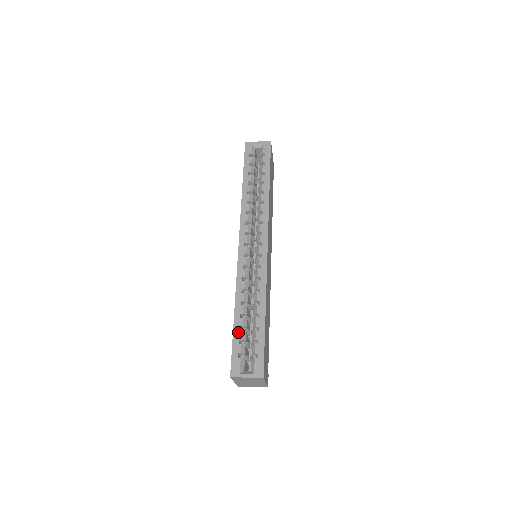
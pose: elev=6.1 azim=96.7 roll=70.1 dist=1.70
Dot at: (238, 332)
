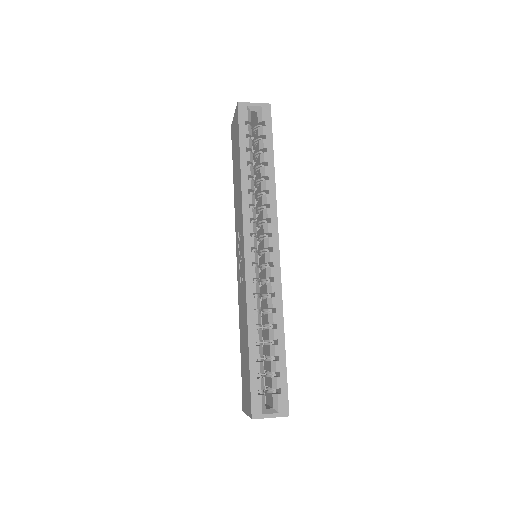
Dot at: (255, 364)
